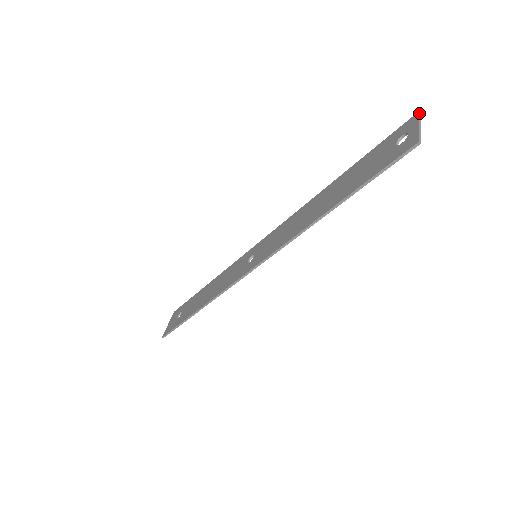
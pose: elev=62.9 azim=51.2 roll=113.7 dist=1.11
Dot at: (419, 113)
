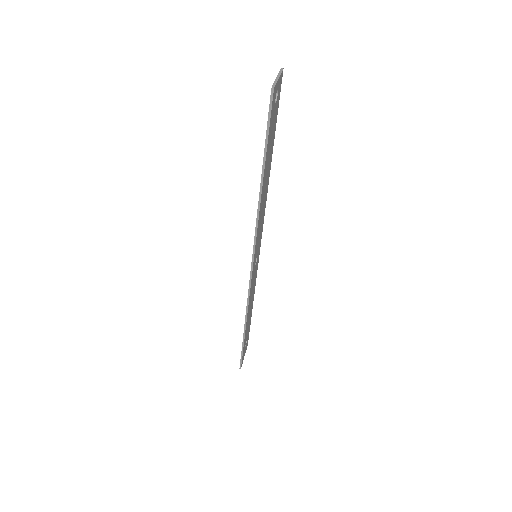
Dot at: (280, 69)
